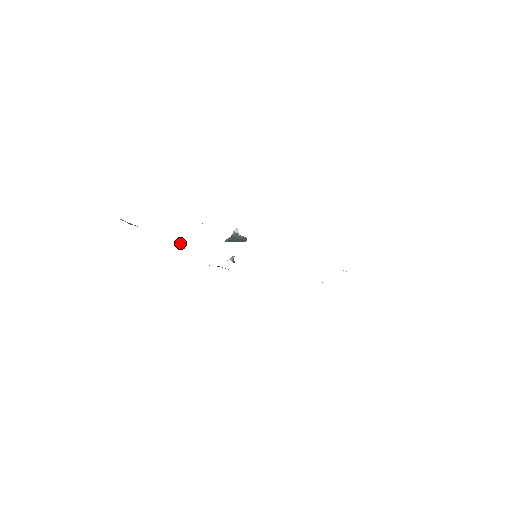
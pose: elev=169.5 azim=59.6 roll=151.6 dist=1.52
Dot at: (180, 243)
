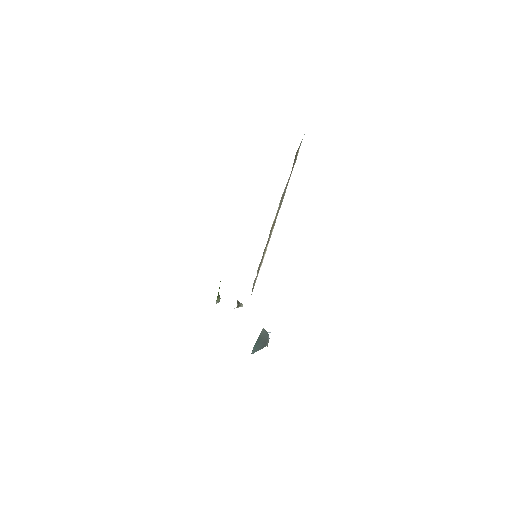
Dot at: (219, 295)
